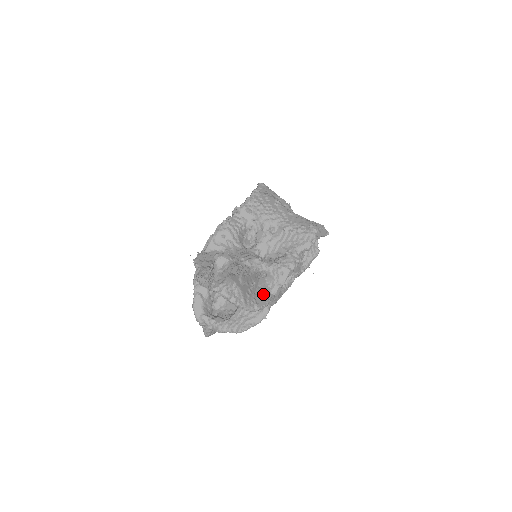
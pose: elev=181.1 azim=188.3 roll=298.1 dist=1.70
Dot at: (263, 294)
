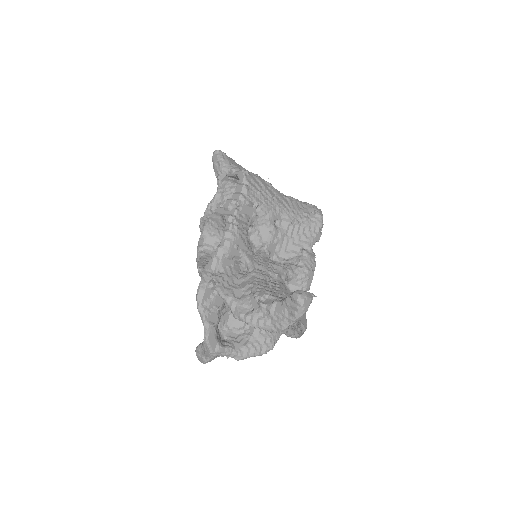
Dot at: occluded
